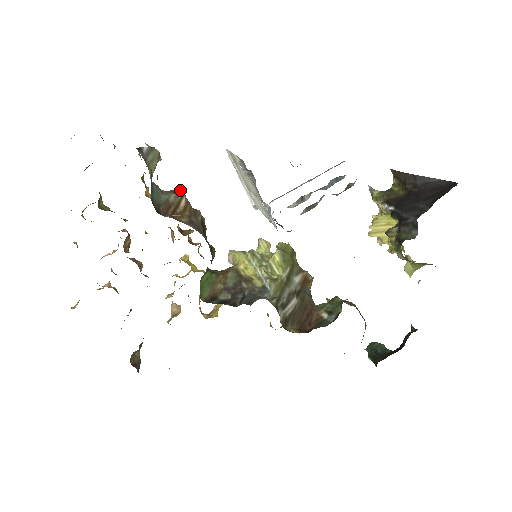
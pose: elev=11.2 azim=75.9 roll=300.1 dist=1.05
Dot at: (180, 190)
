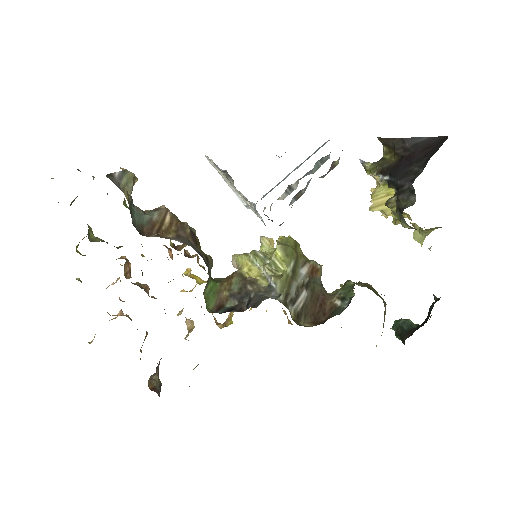
Dot at: (164, 206)
